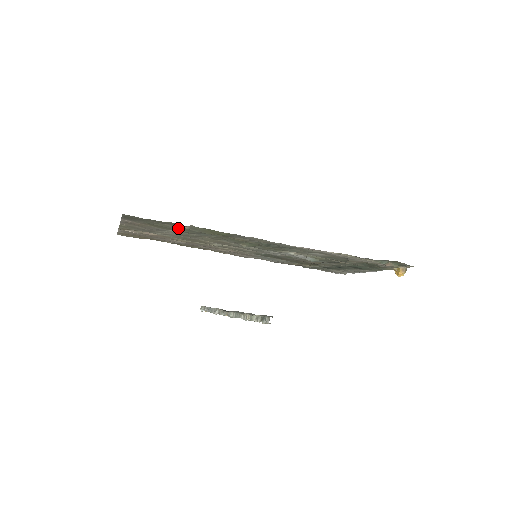
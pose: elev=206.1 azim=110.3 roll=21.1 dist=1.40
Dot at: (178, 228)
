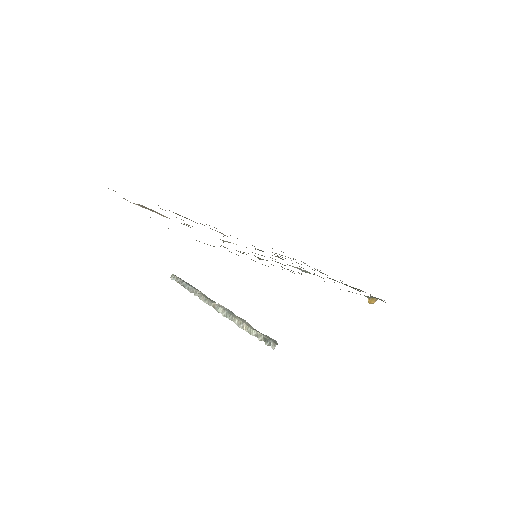
Dot at: occluded
